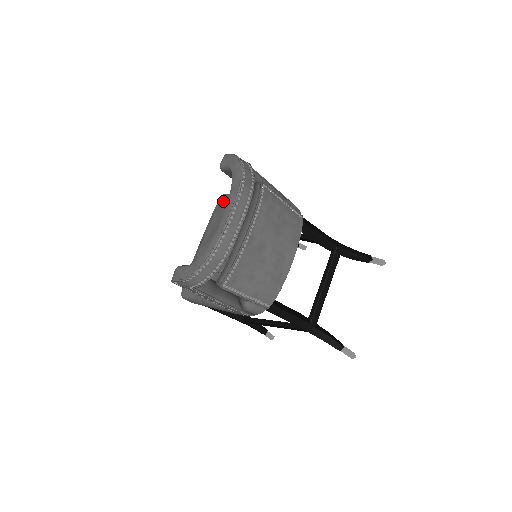
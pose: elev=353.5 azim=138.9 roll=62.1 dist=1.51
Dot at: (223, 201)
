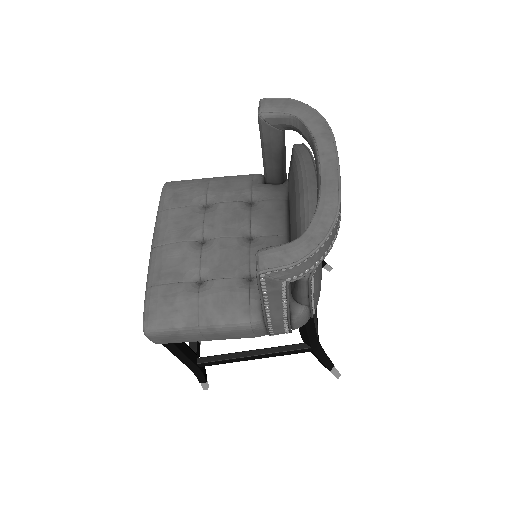
Dot at: (178, 188)
